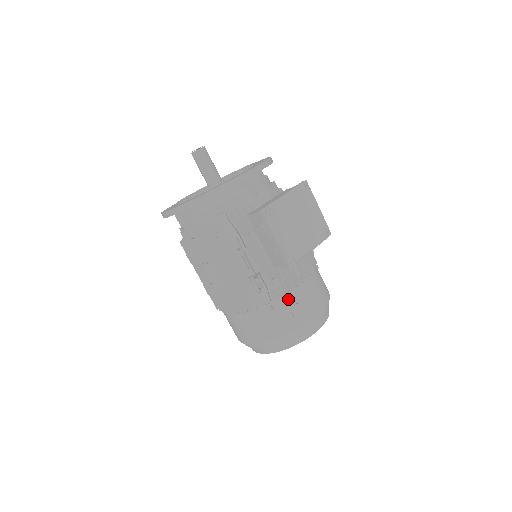
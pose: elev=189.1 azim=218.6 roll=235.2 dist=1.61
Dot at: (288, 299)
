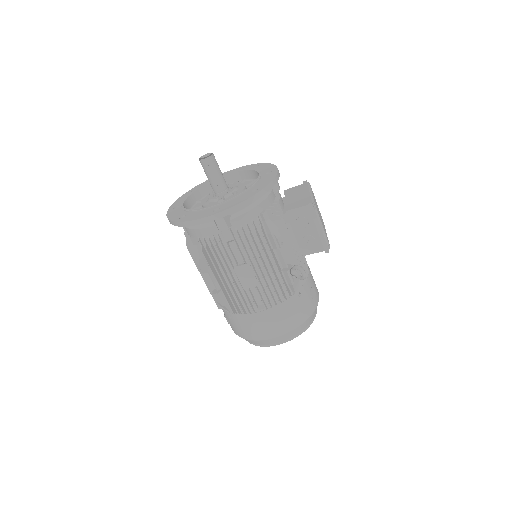
Dot at: (307, 284)
